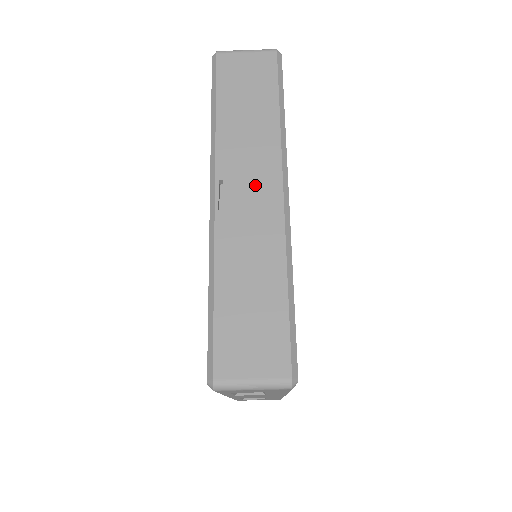
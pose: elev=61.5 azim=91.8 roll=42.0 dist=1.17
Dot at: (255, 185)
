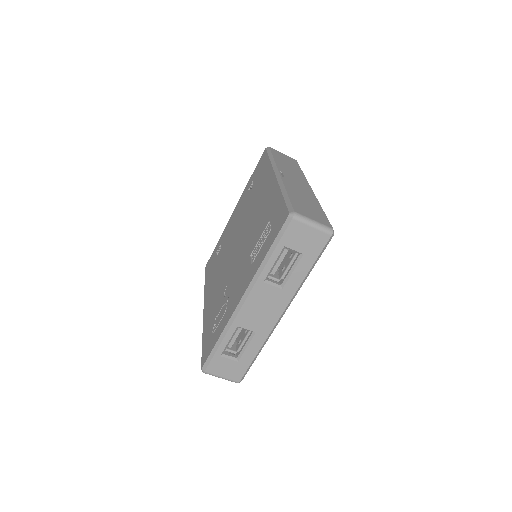
Dot at: (298, 180)
